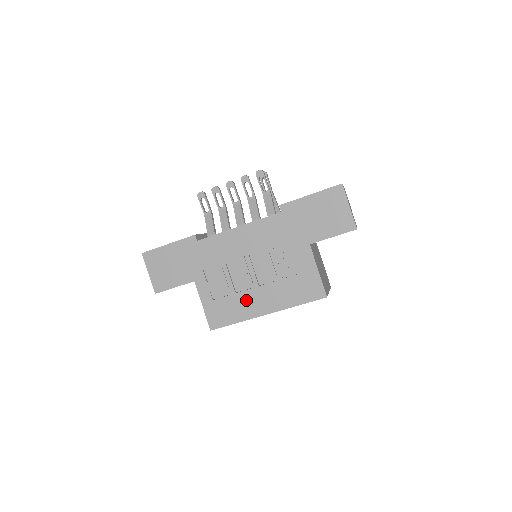
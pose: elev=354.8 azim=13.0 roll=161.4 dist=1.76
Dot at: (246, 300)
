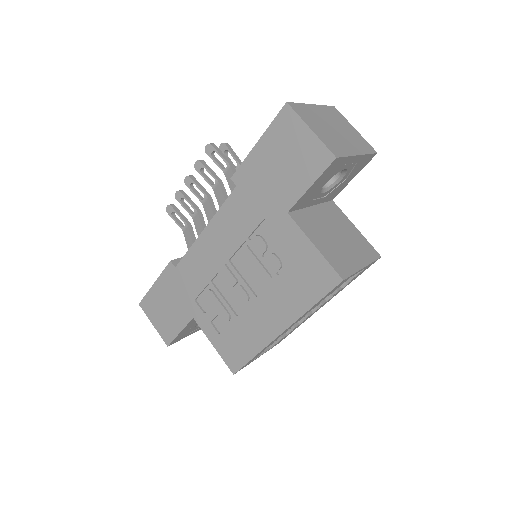
Dot at: (251, 322)
